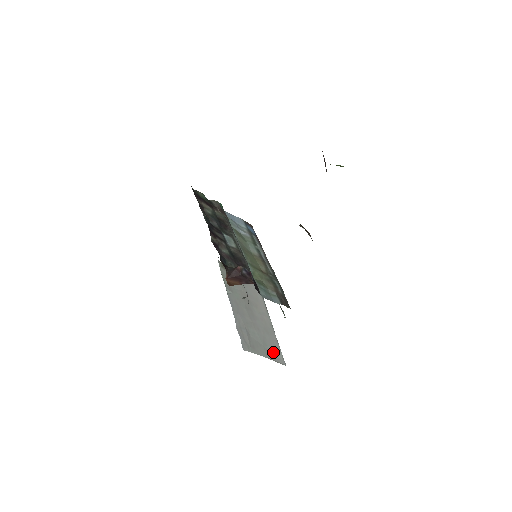
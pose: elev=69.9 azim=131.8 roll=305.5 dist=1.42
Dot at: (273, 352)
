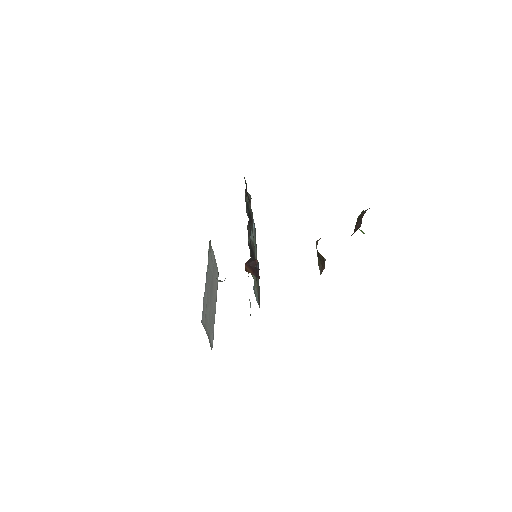
Dot at: (211, 335)
